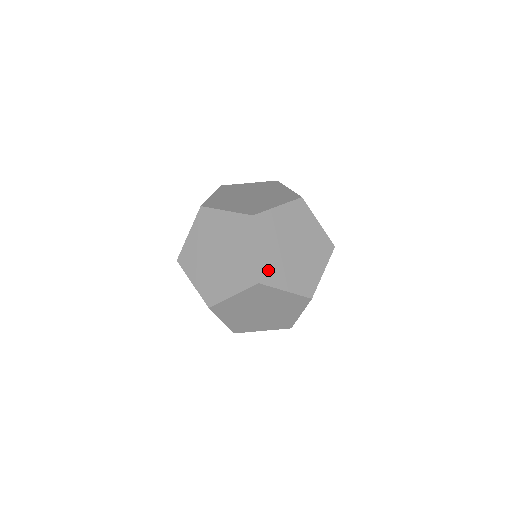
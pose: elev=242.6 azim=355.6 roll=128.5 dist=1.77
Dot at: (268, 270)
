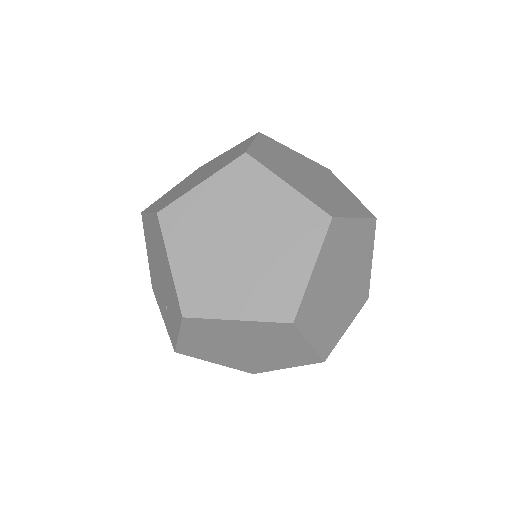
Dot at: (309, 307)
